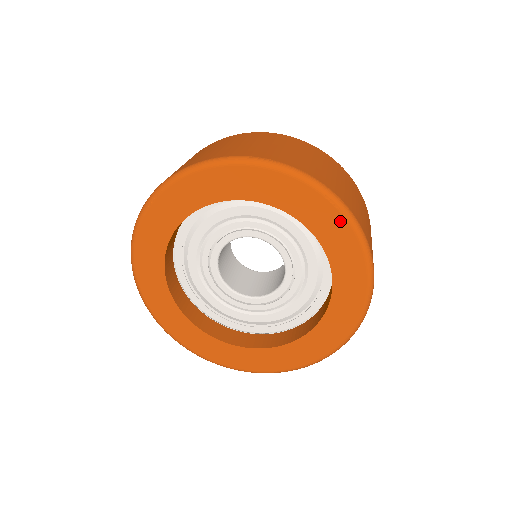
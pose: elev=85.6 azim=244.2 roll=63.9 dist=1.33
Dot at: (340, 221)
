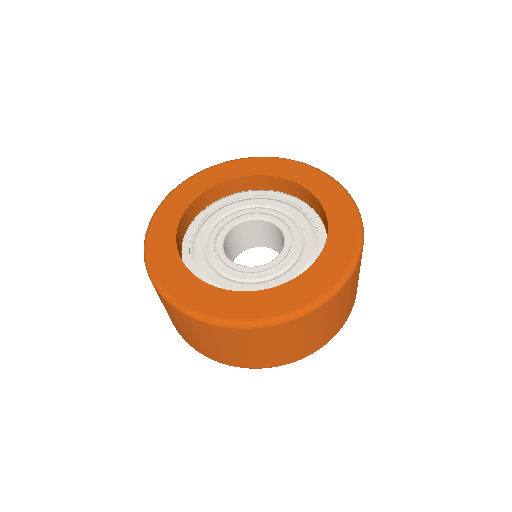
Dot at: (334, 187)
